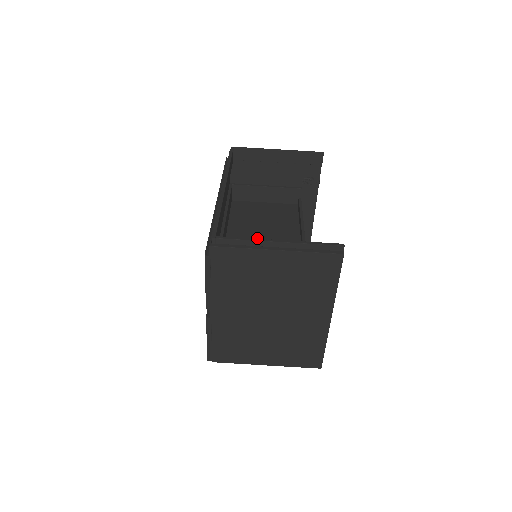
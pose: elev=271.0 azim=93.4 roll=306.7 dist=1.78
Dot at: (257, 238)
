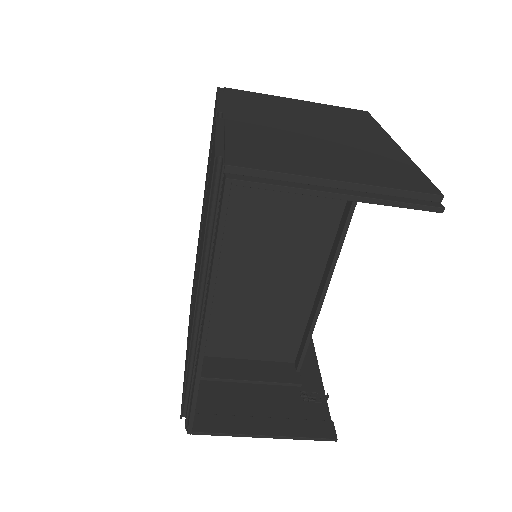
Dot at: (260, 259)
